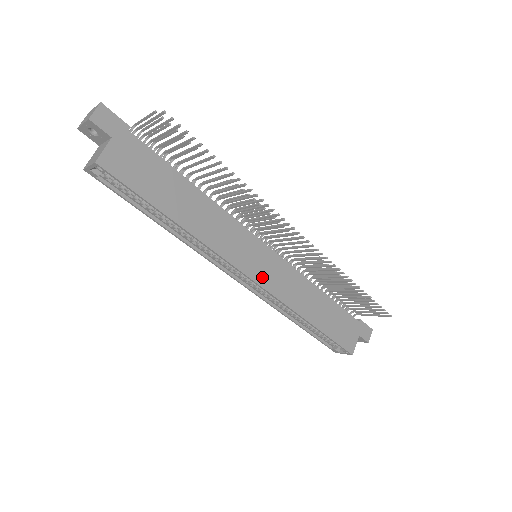
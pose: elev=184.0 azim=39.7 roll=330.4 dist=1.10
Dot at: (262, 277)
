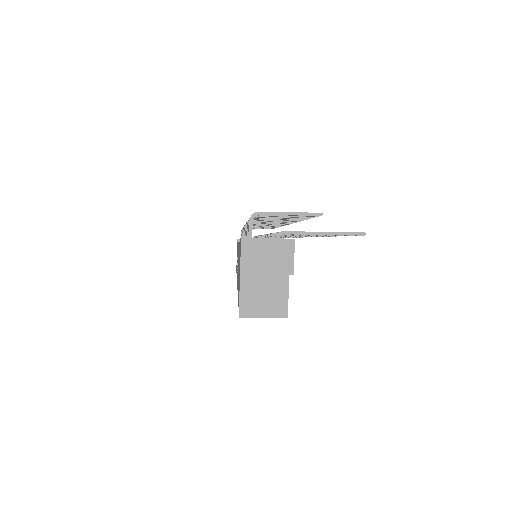
Dot at: occluded
